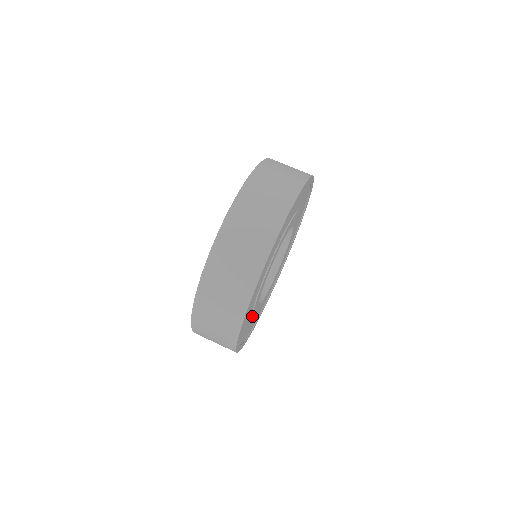
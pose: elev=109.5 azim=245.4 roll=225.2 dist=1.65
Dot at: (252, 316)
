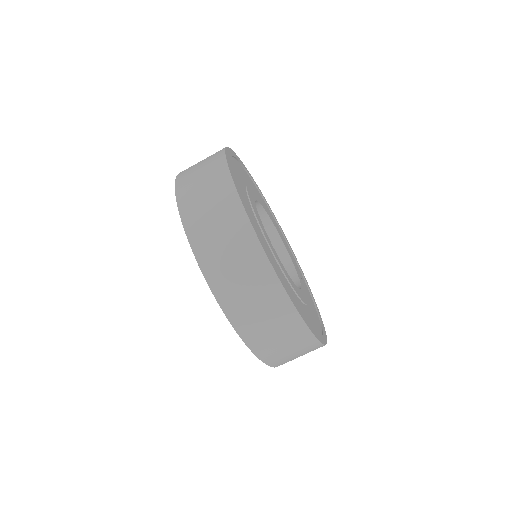
Dot at: (292, 258)
